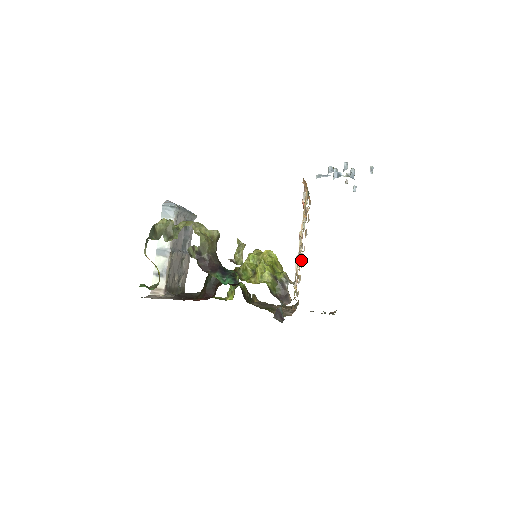
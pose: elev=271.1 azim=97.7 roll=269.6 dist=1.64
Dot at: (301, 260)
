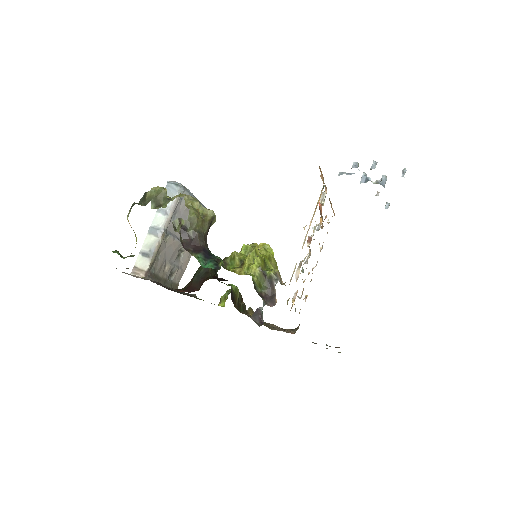
Dot at: (308, 273)
